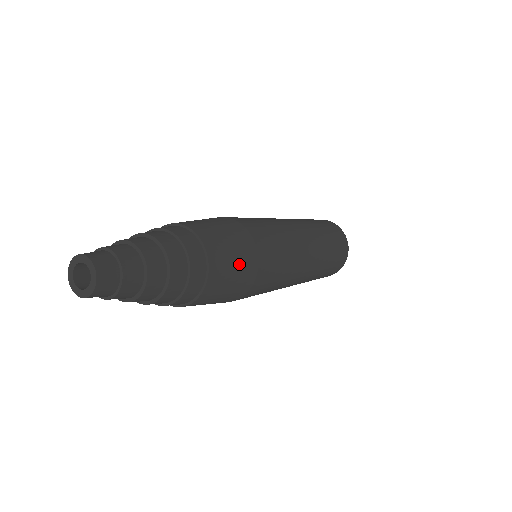
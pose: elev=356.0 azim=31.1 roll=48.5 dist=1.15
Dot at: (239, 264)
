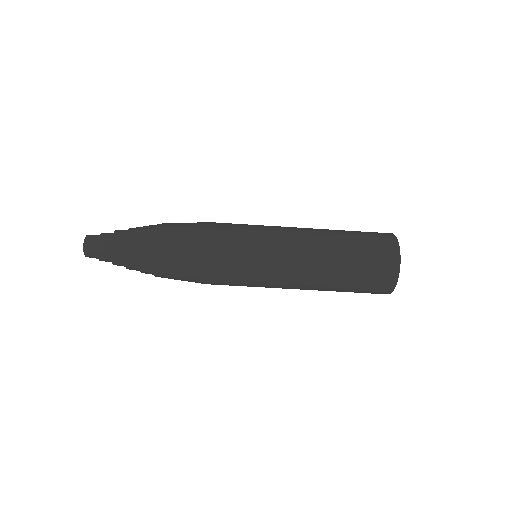
Dot at: (184, 247)
